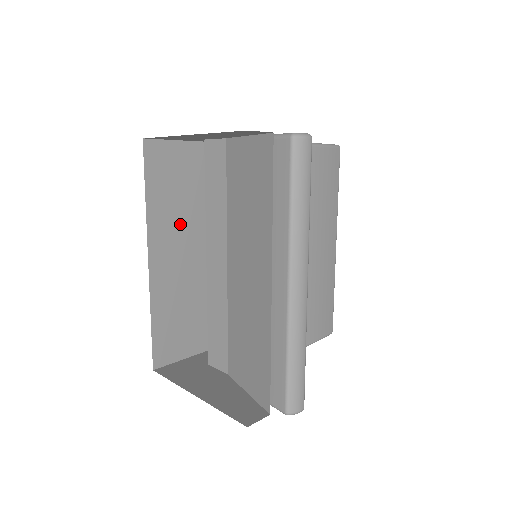
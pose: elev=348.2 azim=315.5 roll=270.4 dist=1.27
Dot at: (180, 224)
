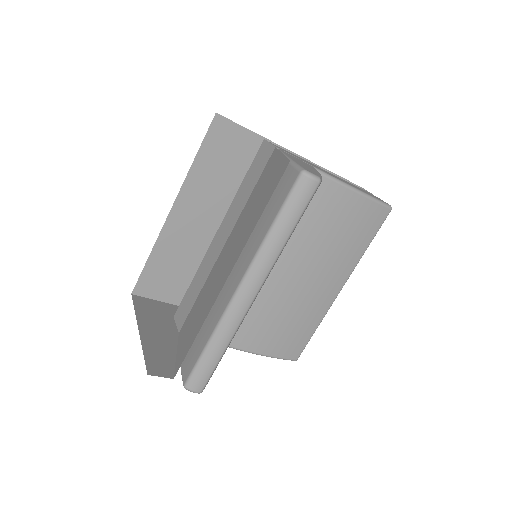
Dot at: (214, 196)
